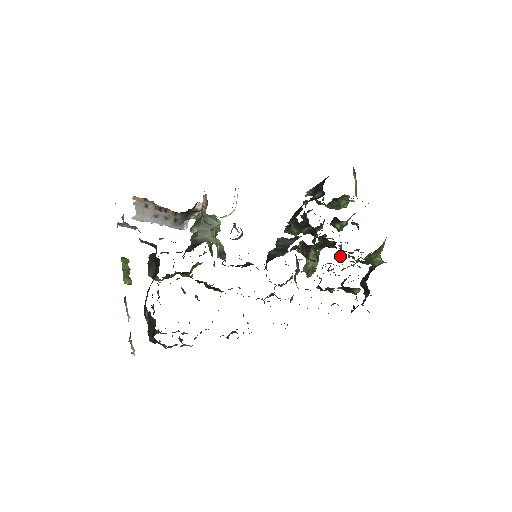
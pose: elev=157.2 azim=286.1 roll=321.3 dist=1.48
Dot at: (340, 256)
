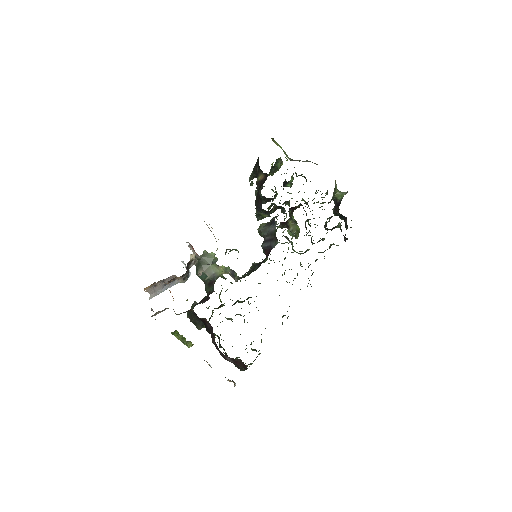
Dot at: occluded
